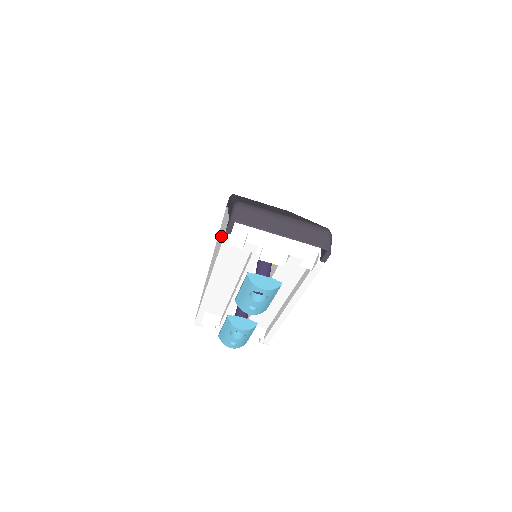
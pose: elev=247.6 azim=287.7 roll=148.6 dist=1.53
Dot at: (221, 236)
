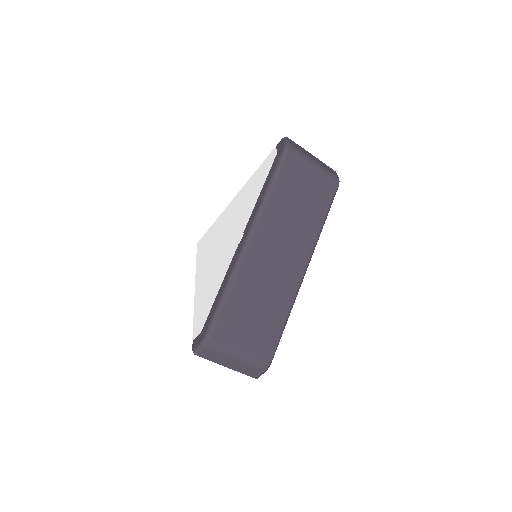
Dot at: (214, 280)
